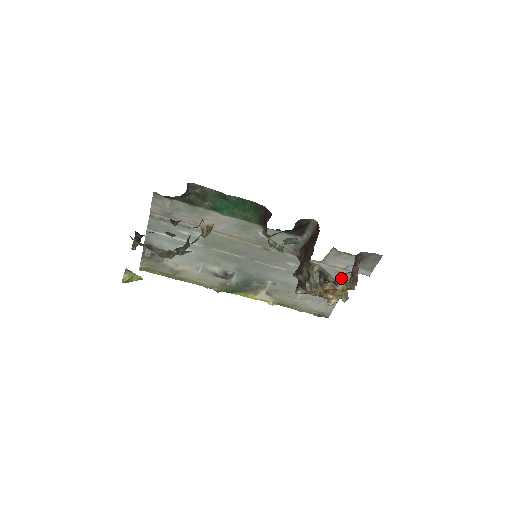
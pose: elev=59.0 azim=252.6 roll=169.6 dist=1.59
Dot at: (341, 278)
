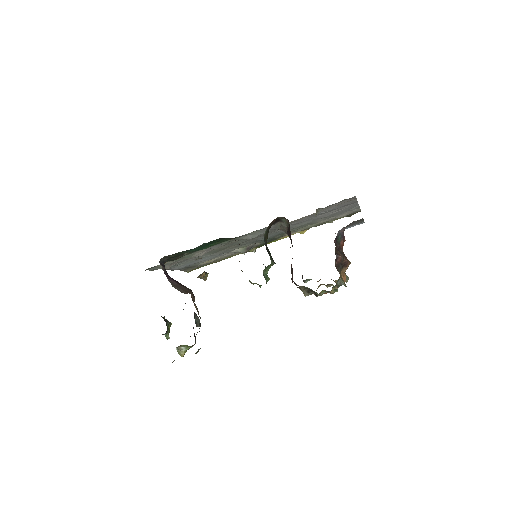
Dot at: occluded
